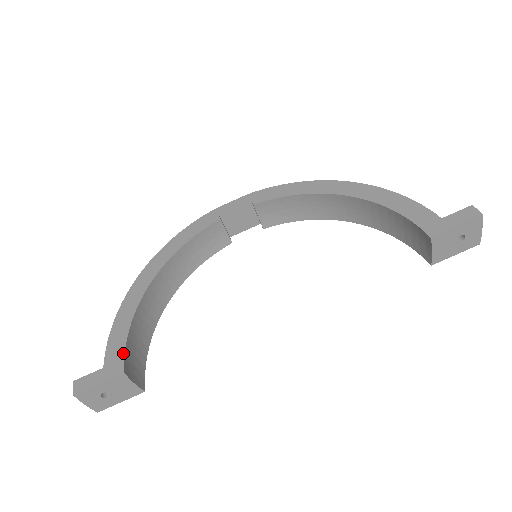
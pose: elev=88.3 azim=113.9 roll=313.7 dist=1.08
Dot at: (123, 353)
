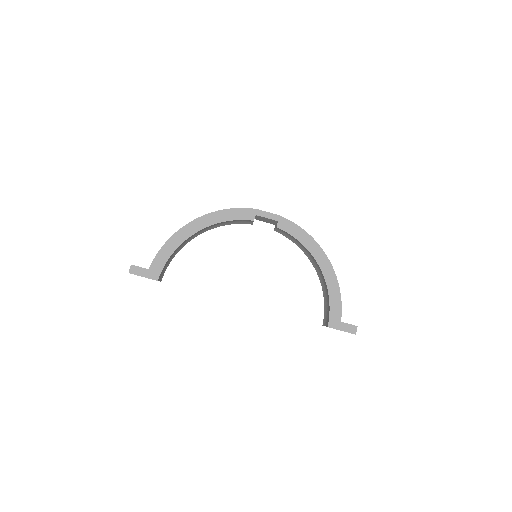
Dot at: (162, 269)
